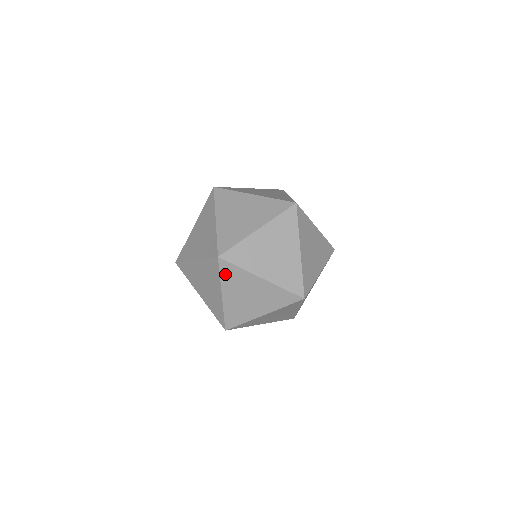
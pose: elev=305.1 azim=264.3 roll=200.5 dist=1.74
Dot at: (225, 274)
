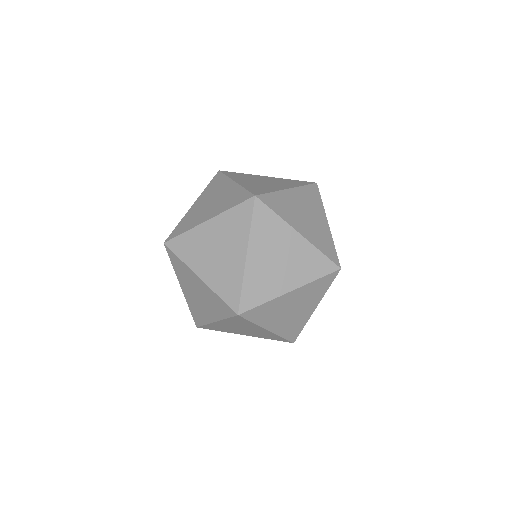
Dot at: (212, 184)
